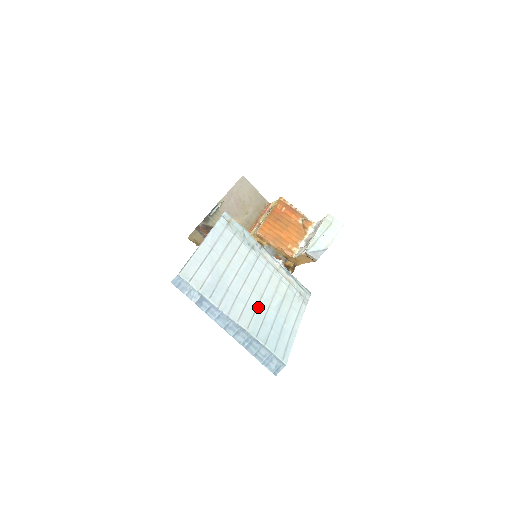
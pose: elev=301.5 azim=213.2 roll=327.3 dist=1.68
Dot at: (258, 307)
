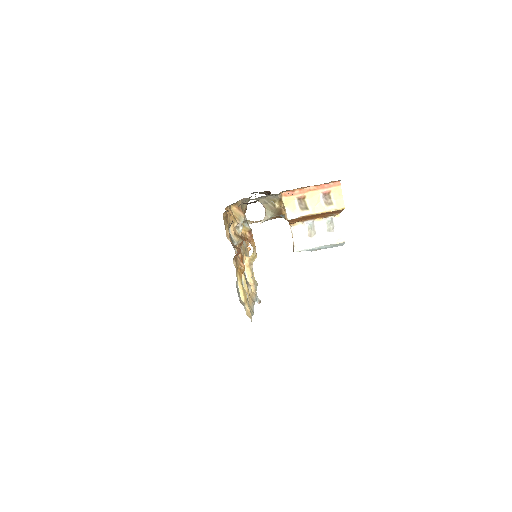
Dot at: occluded
